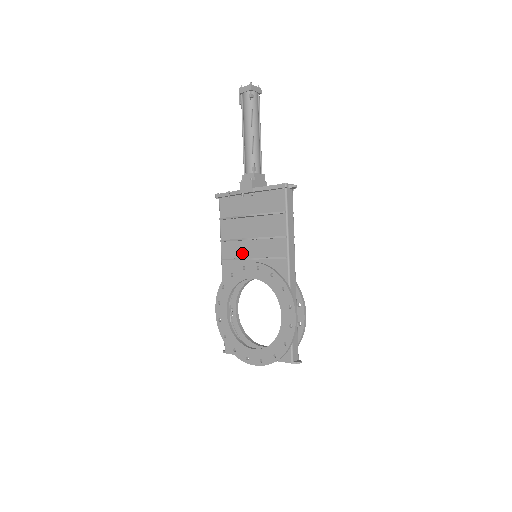
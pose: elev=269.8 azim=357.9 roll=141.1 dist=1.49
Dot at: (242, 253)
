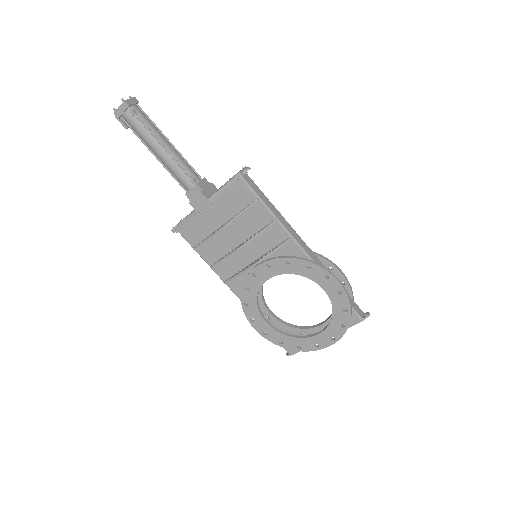
Dot at: (241, 263)
